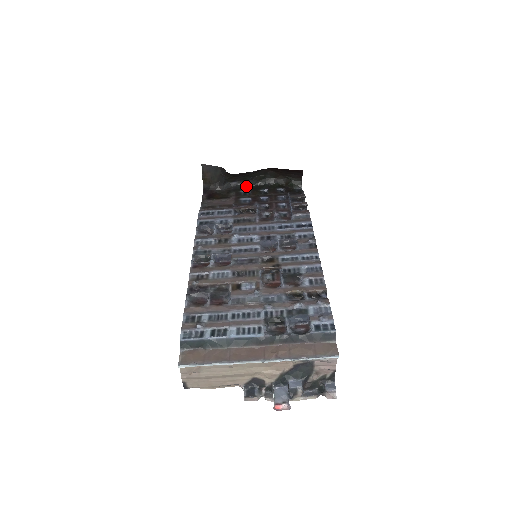
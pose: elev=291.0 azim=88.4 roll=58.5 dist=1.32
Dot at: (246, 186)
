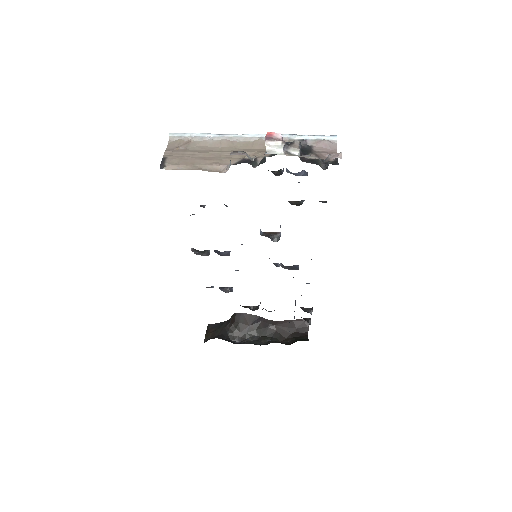
Dot at: occluded
